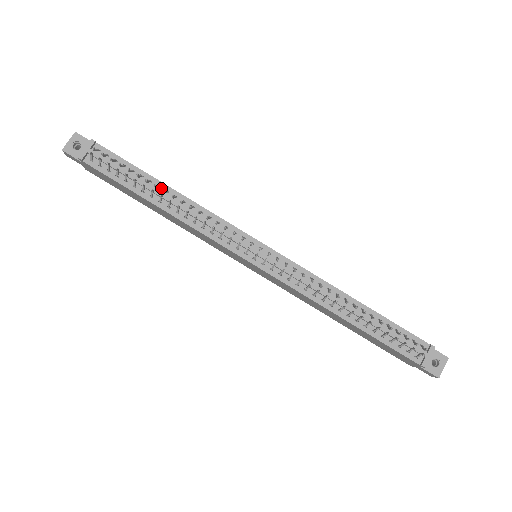
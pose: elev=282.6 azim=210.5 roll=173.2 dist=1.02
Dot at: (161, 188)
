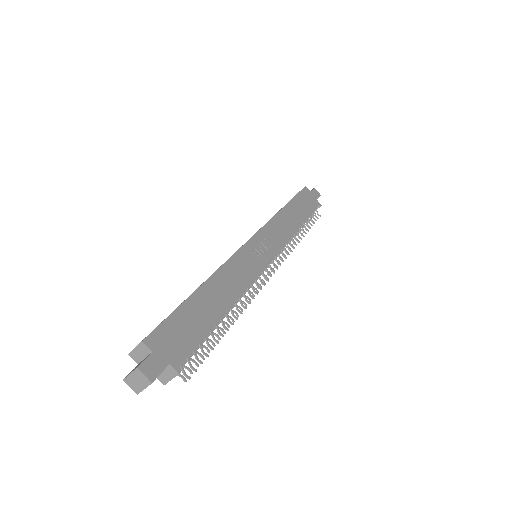
Dot at: (222, 317)
